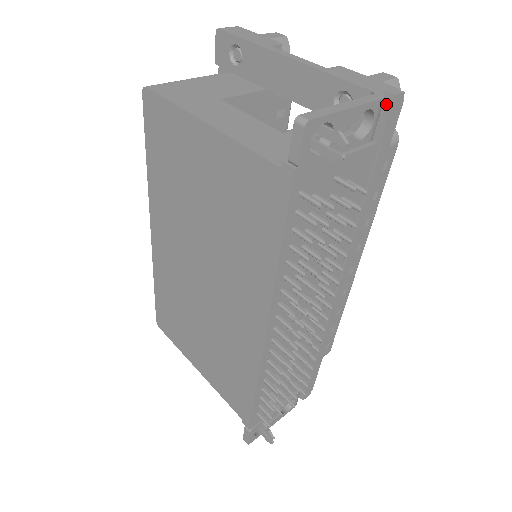
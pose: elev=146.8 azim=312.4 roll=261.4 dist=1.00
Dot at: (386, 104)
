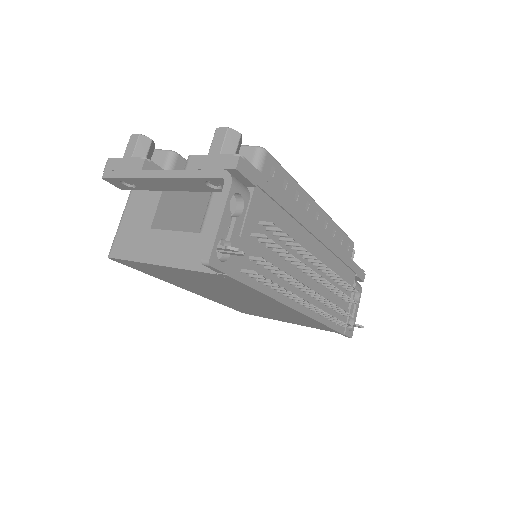
Dot at: (237, 173)
